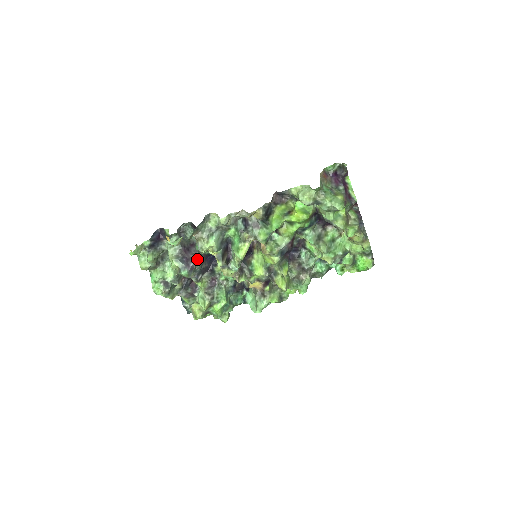
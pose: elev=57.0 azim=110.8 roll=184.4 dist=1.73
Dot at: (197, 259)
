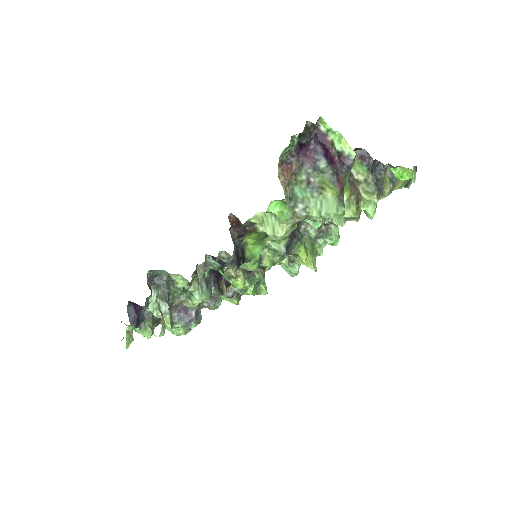
Dot at: occluded
